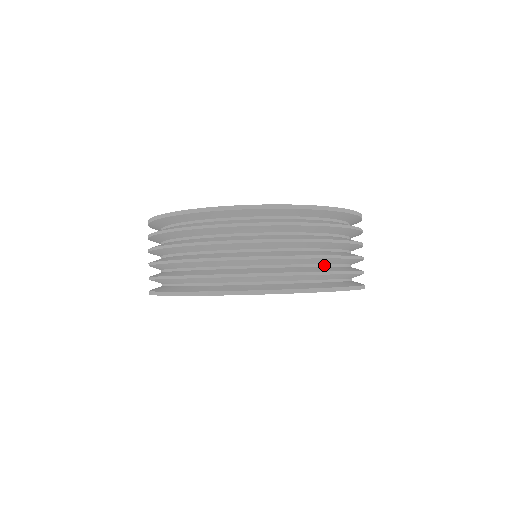
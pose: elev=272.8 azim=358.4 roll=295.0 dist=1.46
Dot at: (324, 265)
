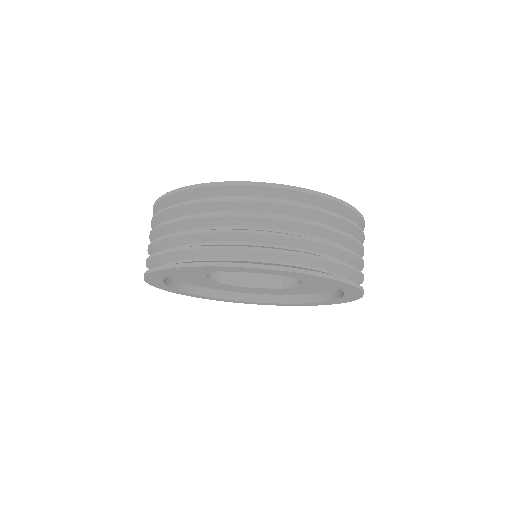
Dot at: occluded
